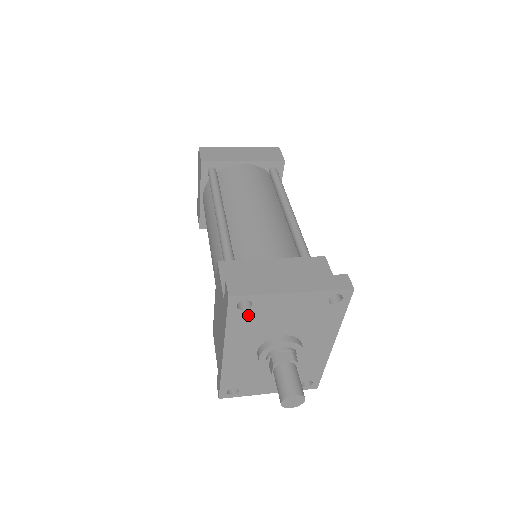
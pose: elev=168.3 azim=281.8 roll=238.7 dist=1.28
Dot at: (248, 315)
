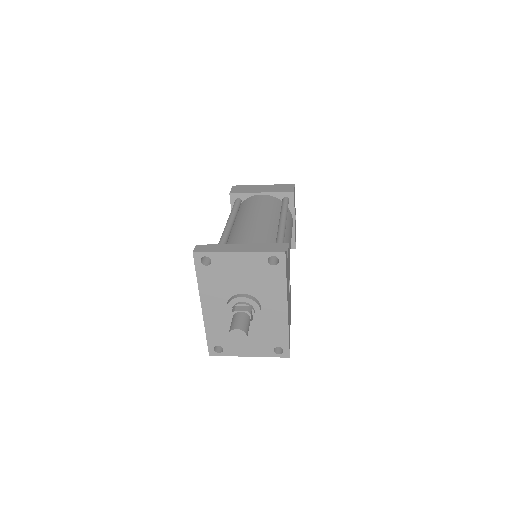
Dot at: (211, 271)
